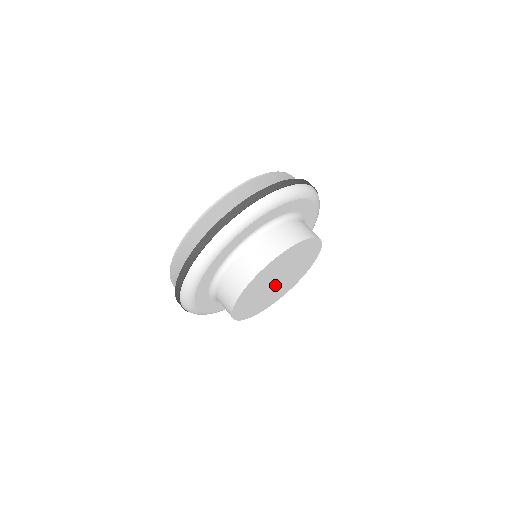
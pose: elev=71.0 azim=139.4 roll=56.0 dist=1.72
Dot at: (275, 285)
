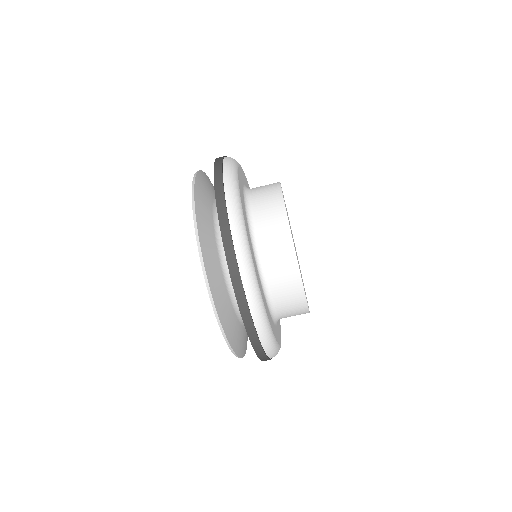
Dot at: occluded
